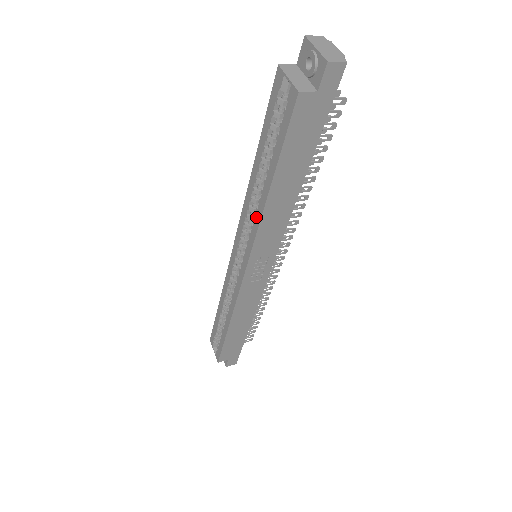
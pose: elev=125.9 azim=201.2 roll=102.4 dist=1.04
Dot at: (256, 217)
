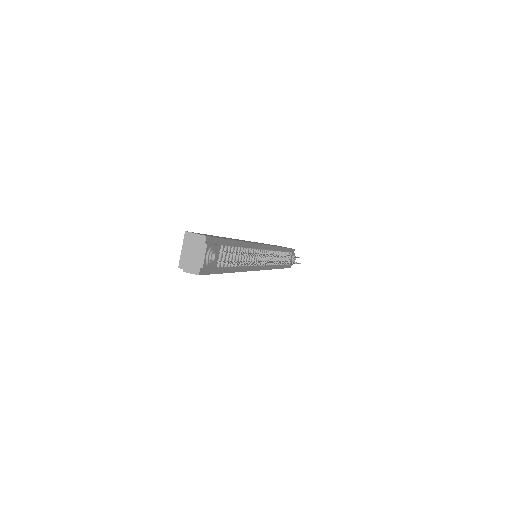
Dot at: occluded
